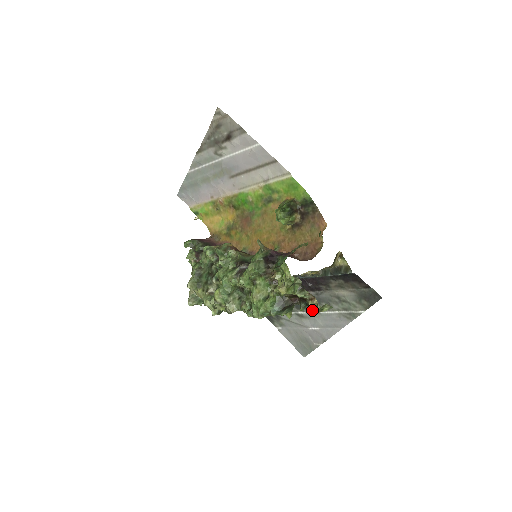
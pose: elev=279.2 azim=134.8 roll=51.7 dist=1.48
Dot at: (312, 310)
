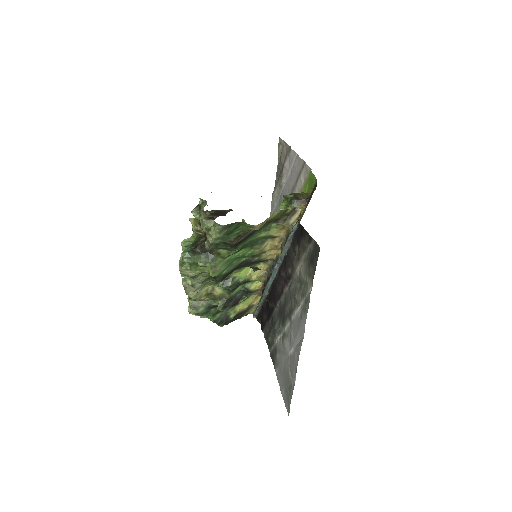
Dot at: (289, 319)
